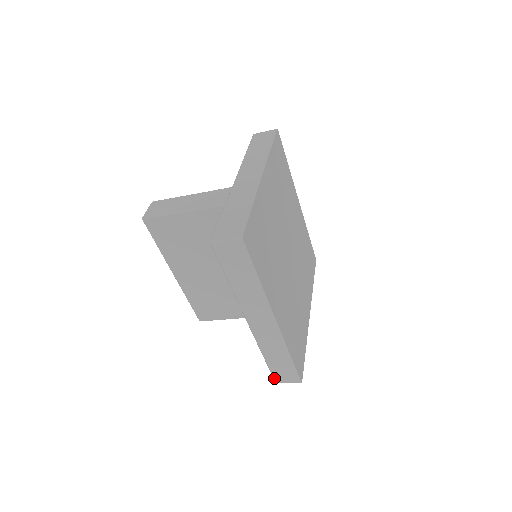
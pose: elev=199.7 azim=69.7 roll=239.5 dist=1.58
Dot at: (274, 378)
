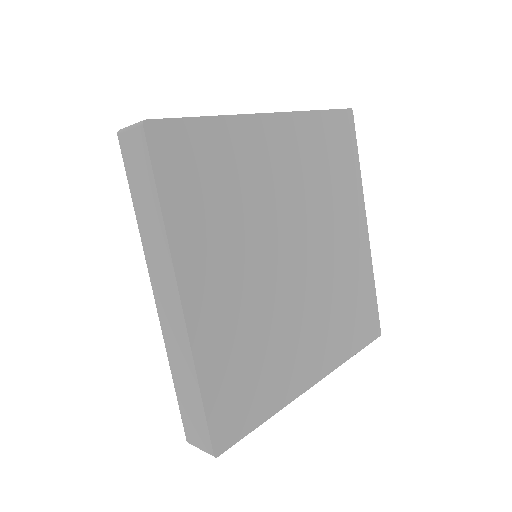
Dot at: (184, 429)
